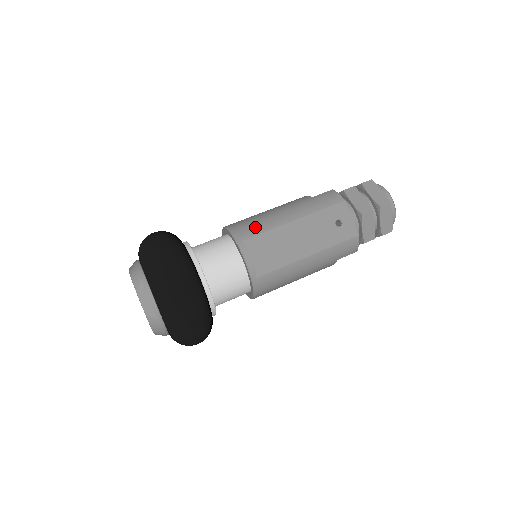
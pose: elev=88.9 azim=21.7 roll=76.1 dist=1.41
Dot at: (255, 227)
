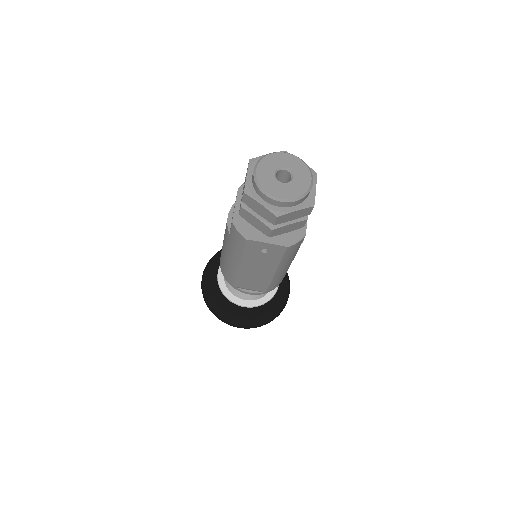
Dot at: (229, 274)
